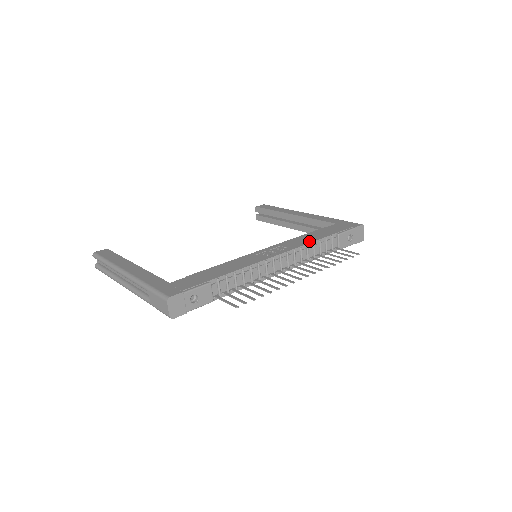
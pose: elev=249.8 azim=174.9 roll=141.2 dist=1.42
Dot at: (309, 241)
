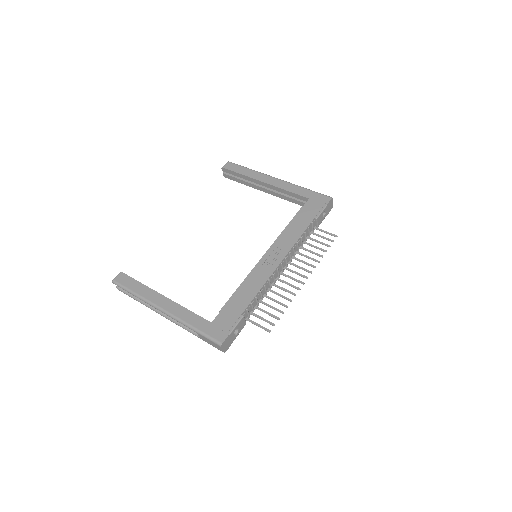
Dot at: (297, 236)
